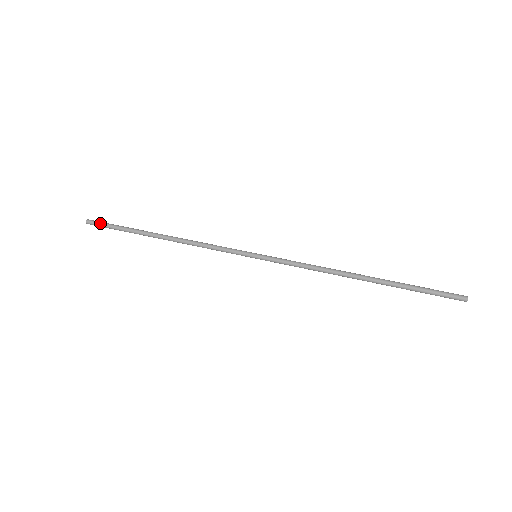
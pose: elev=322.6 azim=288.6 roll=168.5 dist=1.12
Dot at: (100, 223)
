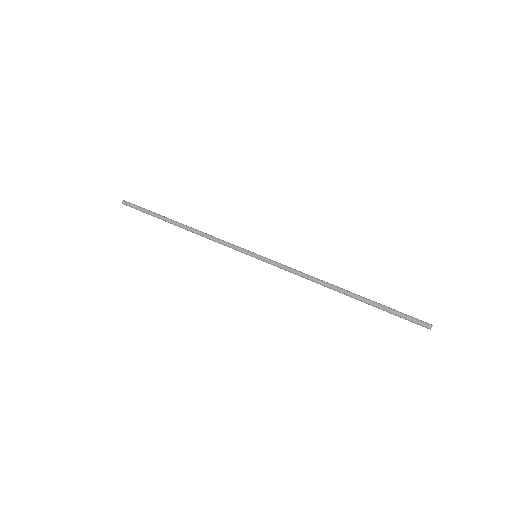
Dot at: (134, 204)
